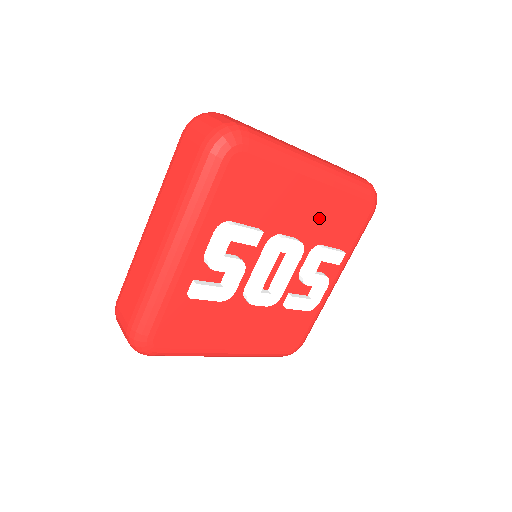
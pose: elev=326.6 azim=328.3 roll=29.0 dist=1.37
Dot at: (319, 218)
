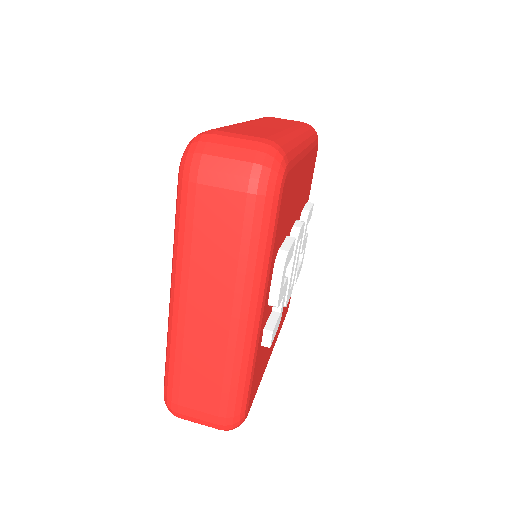
Dot at: (303, 188)
